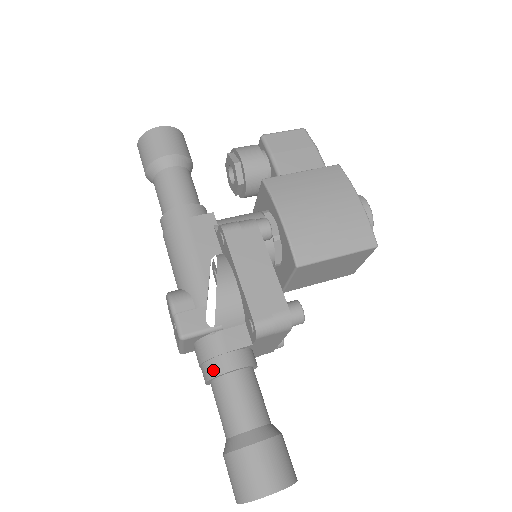
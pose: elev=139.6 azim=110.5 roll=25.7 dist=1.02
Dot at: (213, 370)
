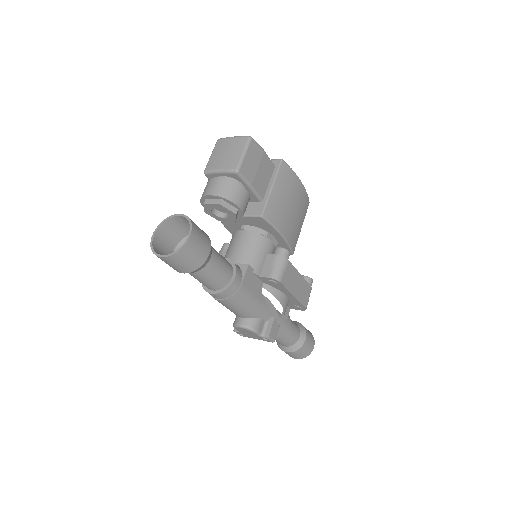
Dot at: (281, 335)
